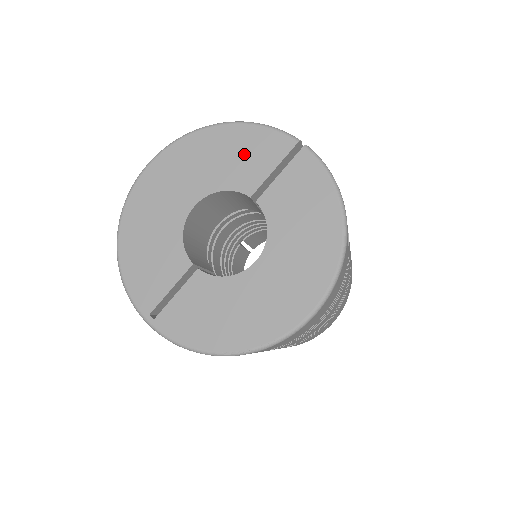
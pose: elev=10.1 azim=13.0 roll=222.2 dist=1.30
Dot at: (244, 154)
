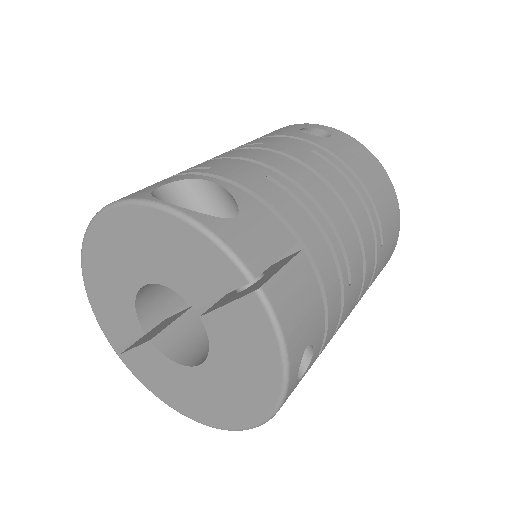
Dot at: (189, 262)
